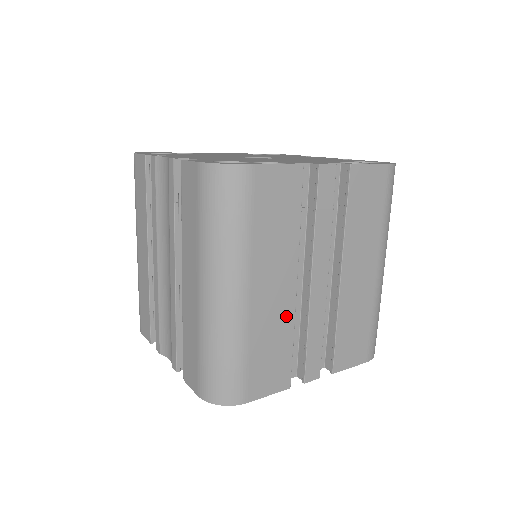
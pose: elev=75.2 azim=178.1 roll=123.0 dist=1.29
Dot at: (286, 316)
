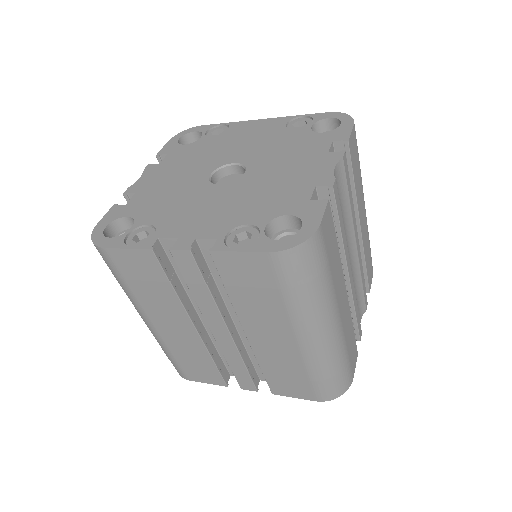
Dot at: (197, 345)
